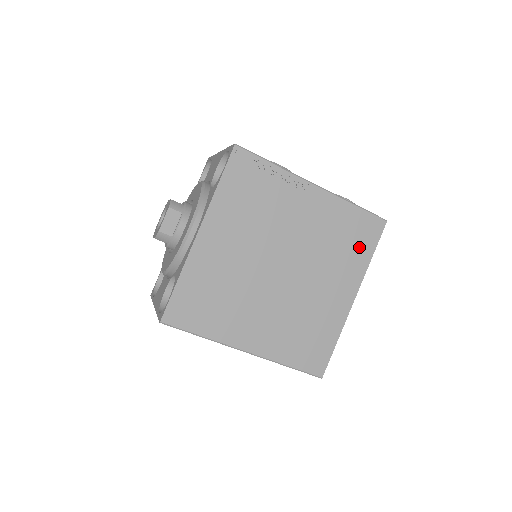
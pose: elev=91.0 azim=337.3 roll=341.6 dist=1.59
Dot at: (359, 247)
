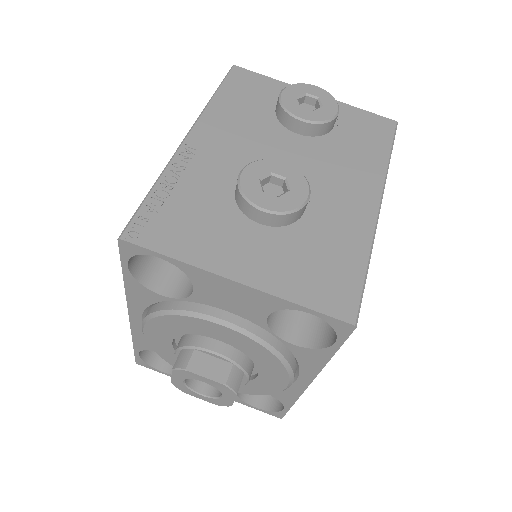
Dot at: occluded
